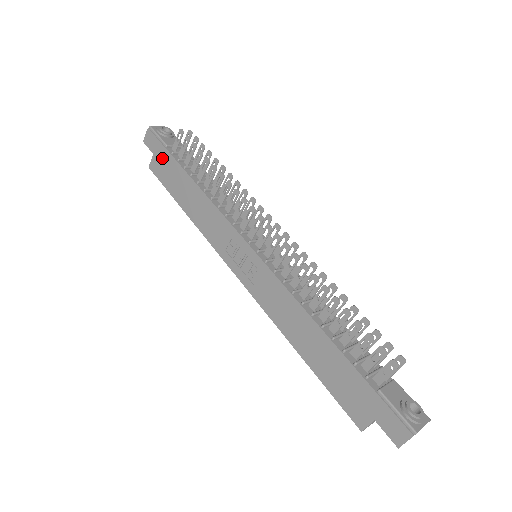
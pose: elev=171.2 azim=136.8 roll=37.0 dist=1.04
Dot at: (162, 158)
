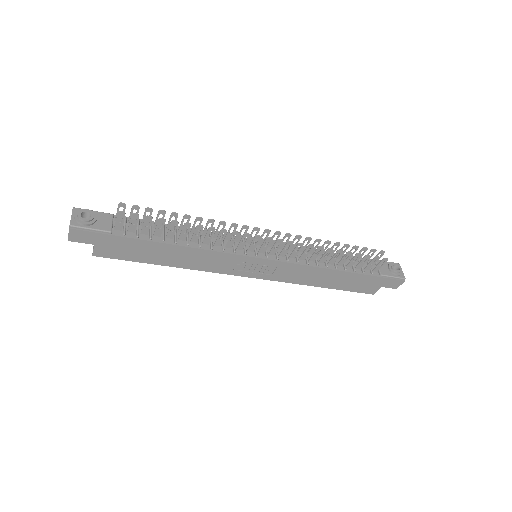
Dot at: (112, 244)
